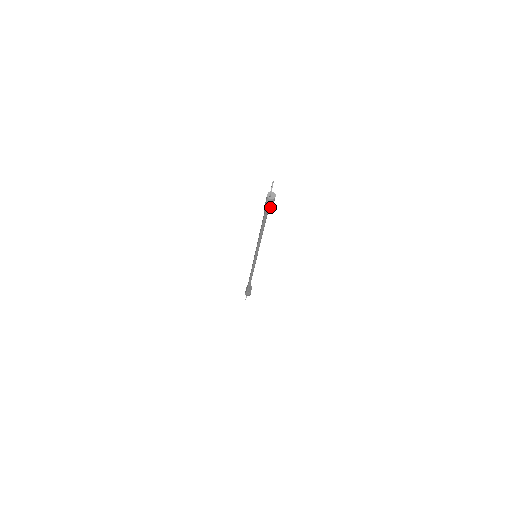
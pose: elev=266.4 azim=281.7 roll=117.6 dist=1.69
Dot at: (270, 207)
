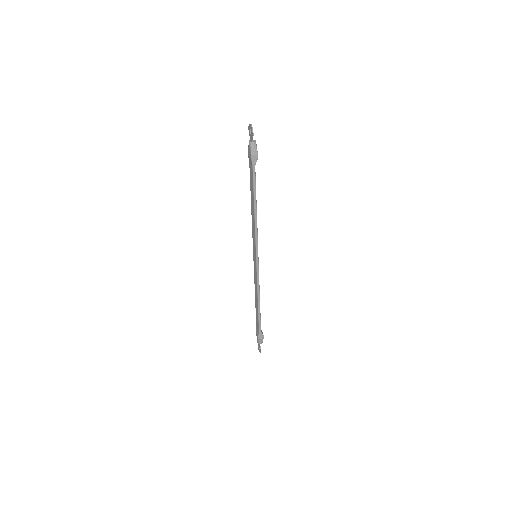
Dot at: (255, 153)
